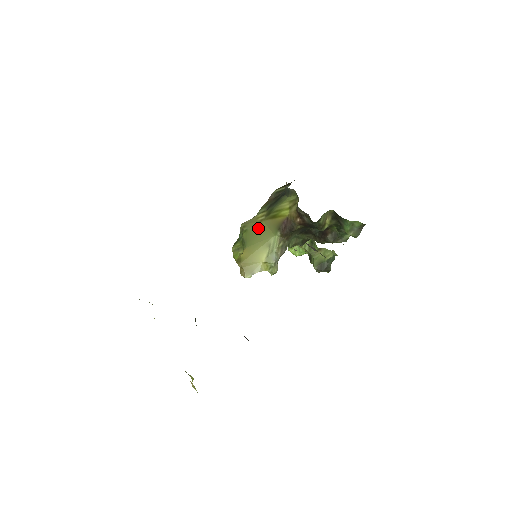
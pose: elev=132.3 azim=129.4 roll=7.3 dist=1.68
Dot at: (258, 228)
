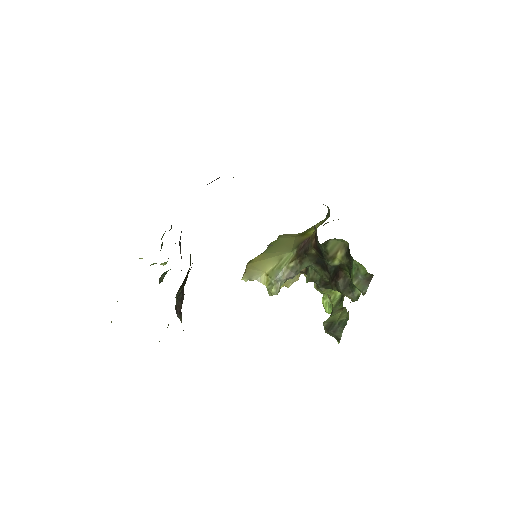
Dot at: (286, 241)
